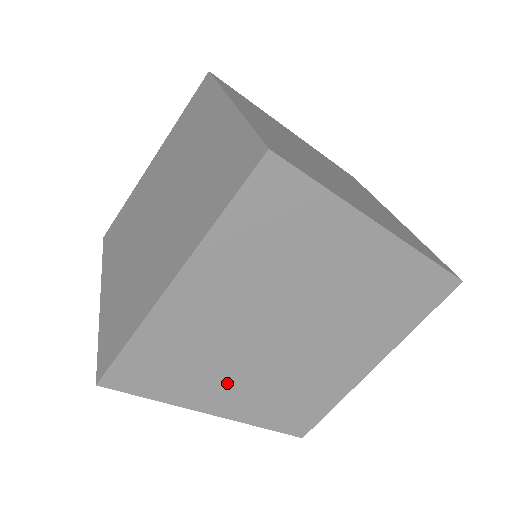
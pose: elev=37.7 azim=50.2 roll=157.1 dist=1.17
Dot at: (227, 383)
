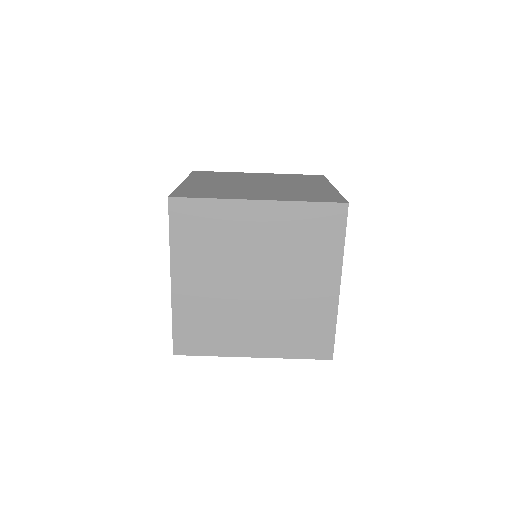
Dot at: (244, 332)
